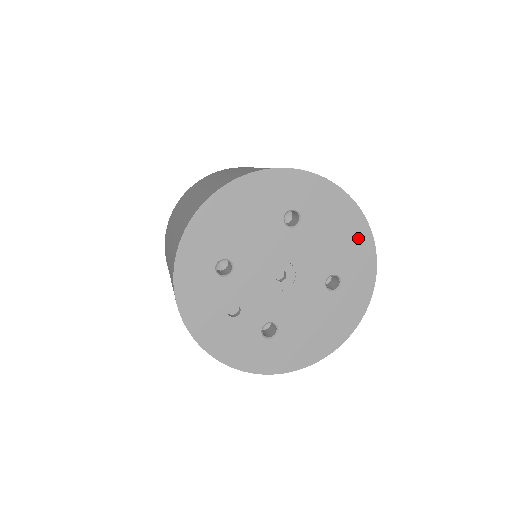
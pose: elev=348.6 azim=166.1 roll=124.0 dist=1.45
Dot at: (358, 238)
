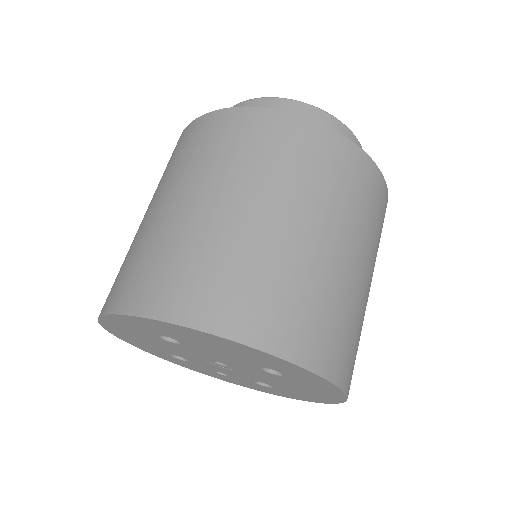
Dot at: (245, 350)
